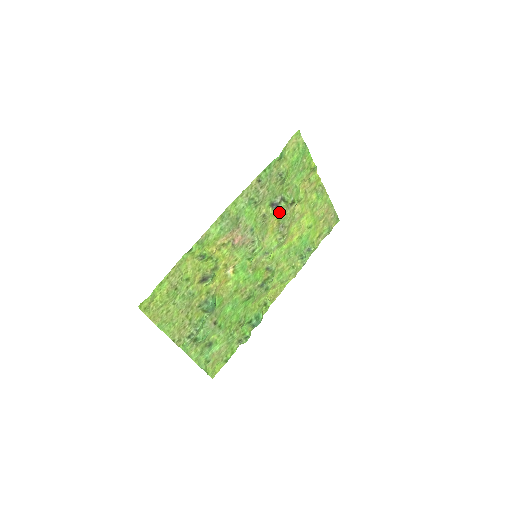
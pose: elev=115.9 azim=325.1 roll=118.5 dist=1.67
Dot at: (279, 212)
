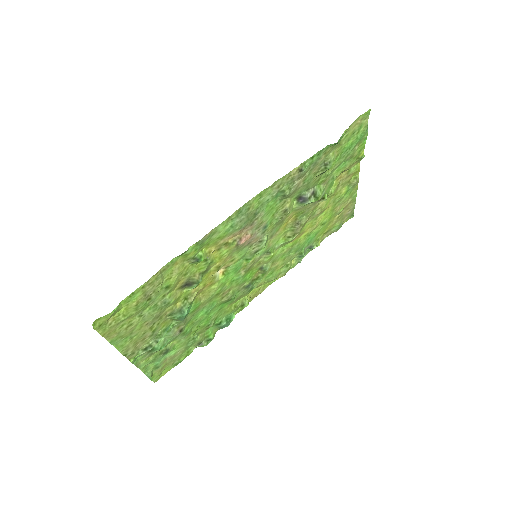
Dot at: (303, 207)
